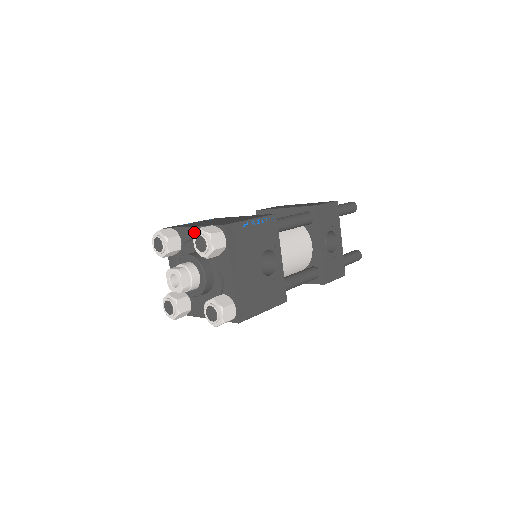
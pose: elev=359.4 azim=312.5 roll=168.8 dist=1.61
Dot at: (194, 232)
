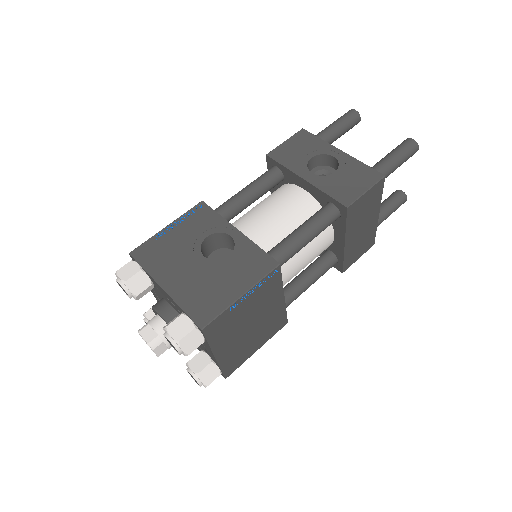
Dot at: occluded
